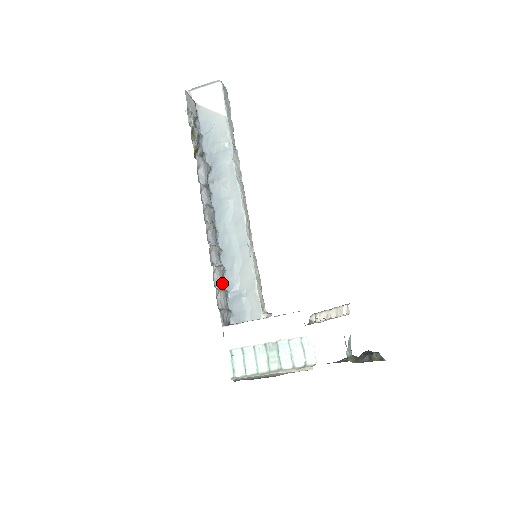
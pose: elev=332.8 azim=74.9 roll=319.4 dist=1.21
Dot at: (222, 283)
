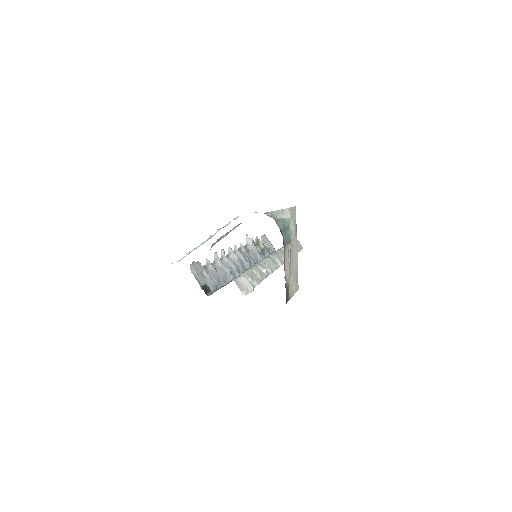
Dot at: (222, 276)
